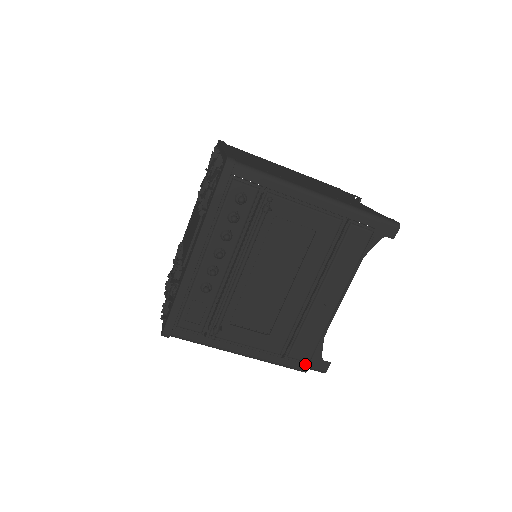
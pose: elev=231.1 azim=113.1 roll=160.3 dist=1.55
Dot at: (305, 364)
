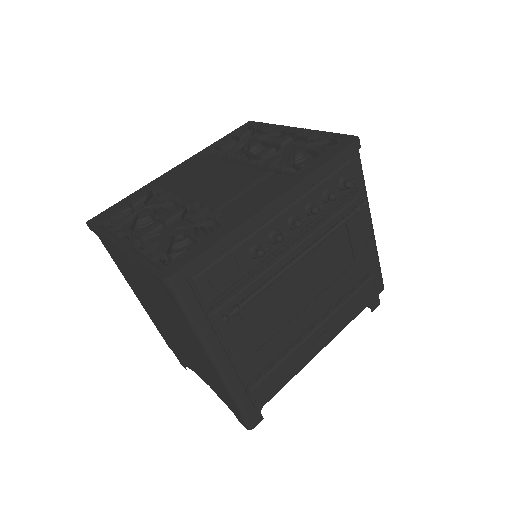
Dot at: (255, 408)
